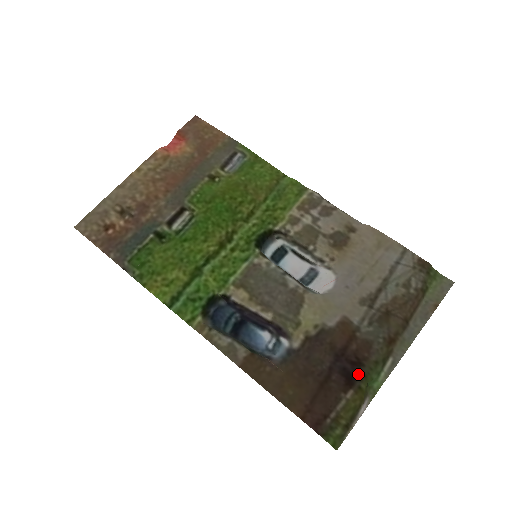
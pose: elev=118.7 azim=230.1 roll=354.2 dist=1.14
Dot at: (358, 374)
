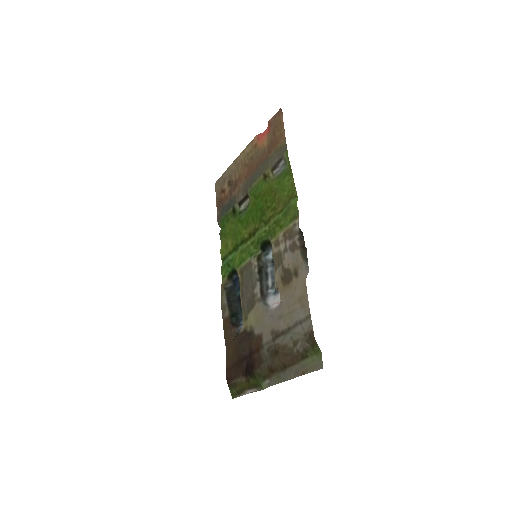
Dot at: (251, 372)
